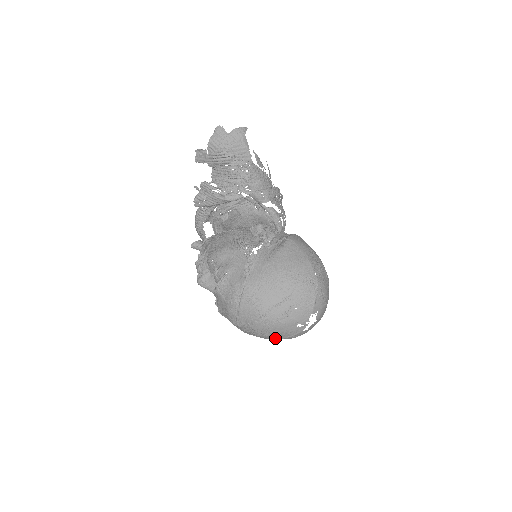
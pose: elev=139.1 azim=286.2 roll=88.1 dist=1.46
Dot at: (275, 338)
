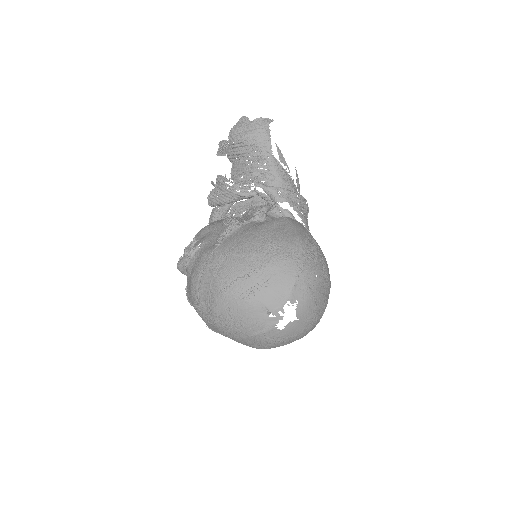
Dot at: (241, 335)
